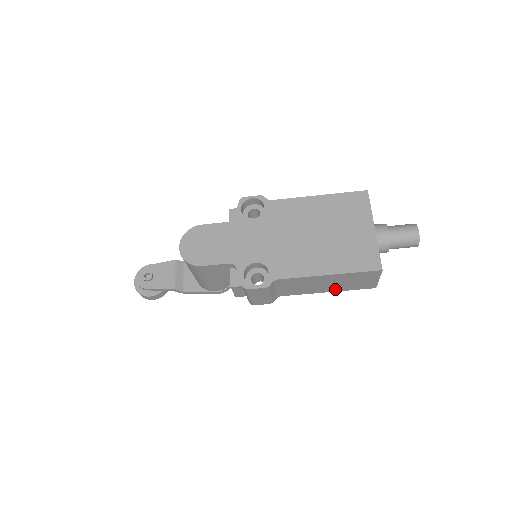
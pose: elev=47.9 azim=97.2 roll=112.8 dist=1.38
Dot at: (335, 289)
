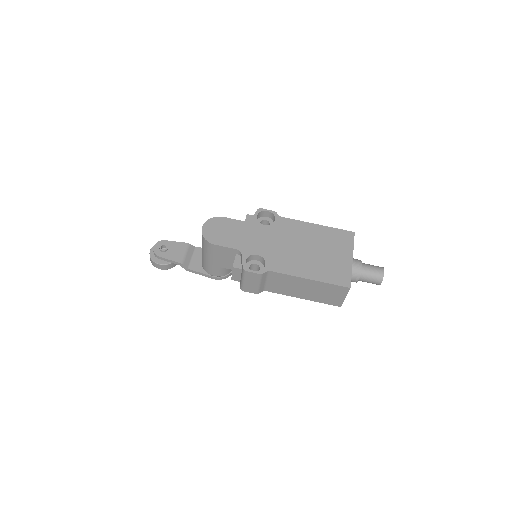
Dot at: (310, 297)
